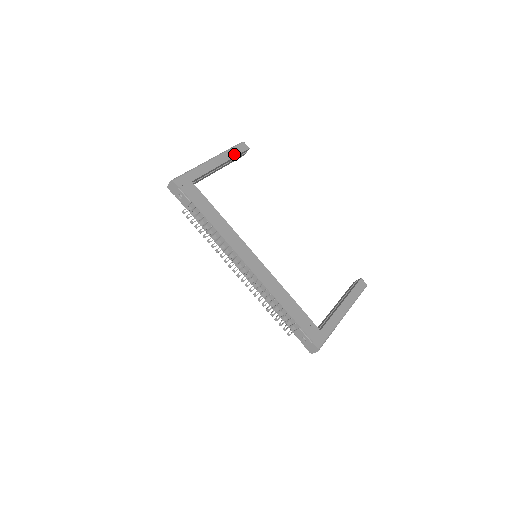
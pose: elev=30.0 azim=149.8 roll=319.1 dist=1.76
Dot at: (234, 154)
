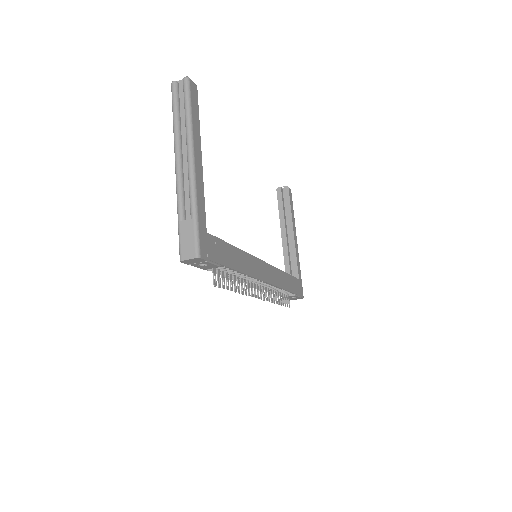
Dot at: (197, 120)
